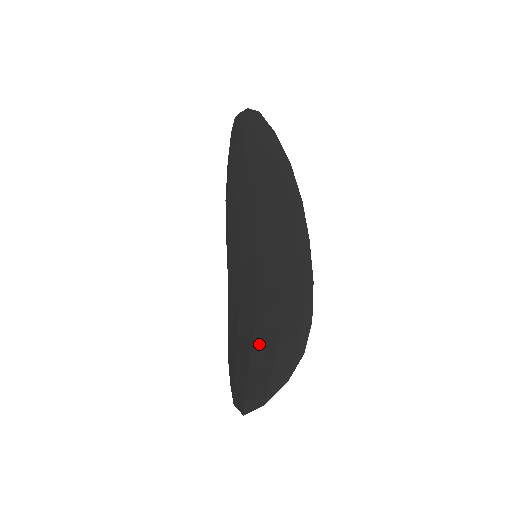
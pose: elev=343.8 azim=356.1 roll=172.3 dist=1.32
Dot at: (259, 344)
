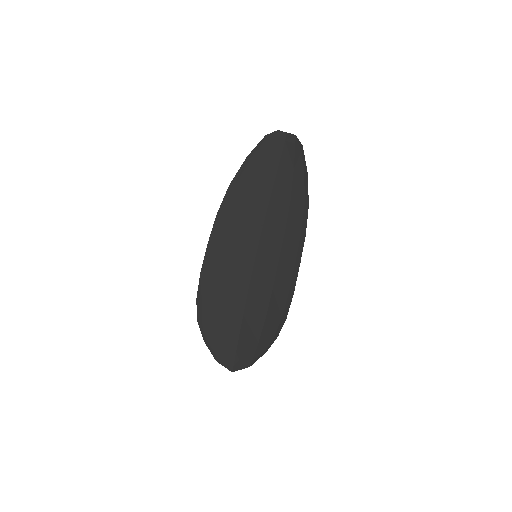
Dot at: (248, 324)
